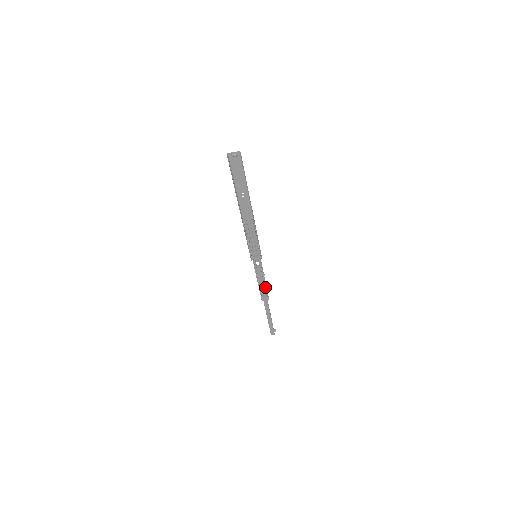
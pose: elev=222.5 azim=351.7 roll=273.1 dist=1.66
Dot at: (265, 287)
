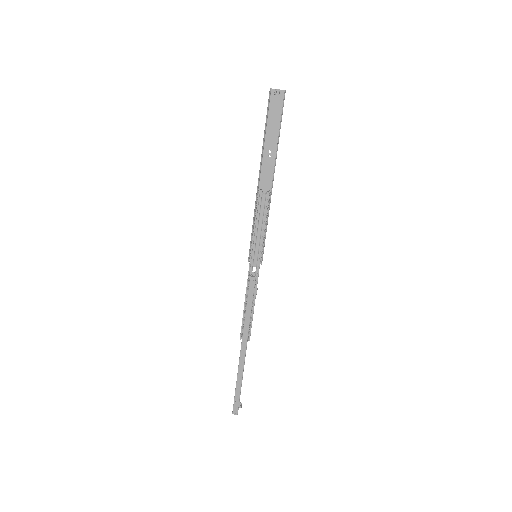
Dot at: (251, 317)
